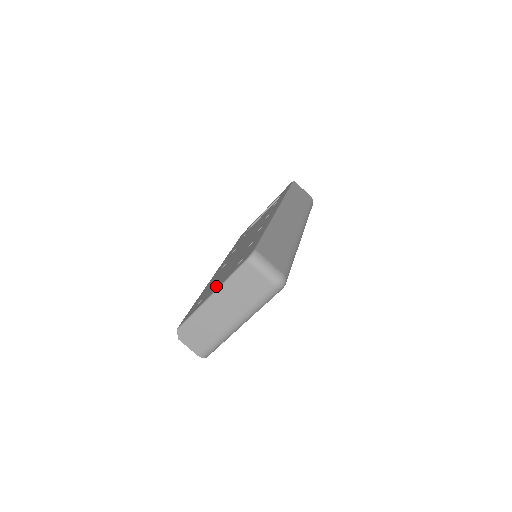
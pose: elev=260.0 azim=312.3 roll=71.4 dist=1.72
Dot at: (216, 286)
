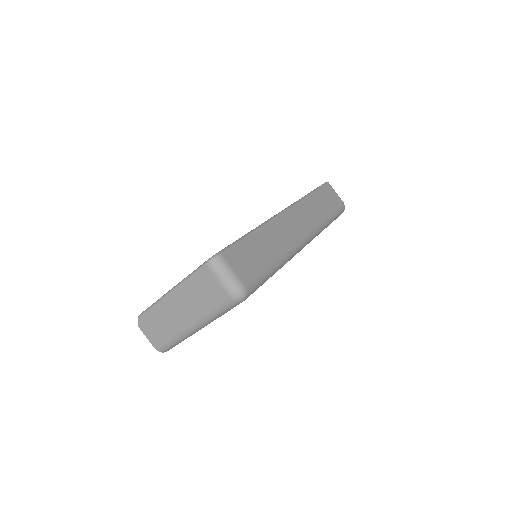
Dot at: occluded
